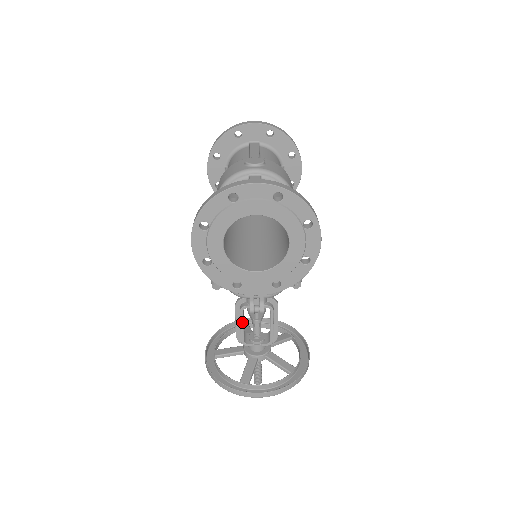
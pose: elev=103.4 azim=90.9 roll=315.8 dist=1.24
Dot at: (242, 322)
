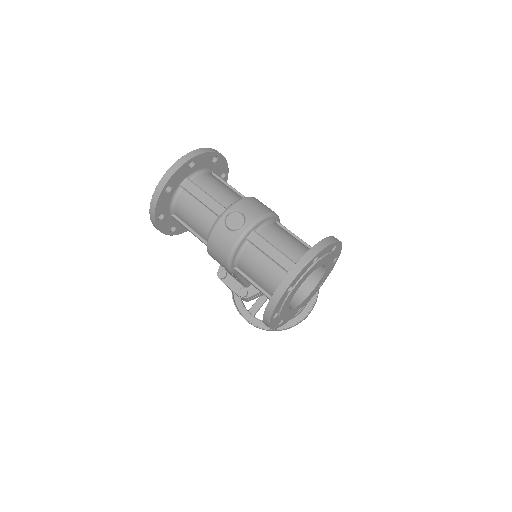
Dot at: occluded
